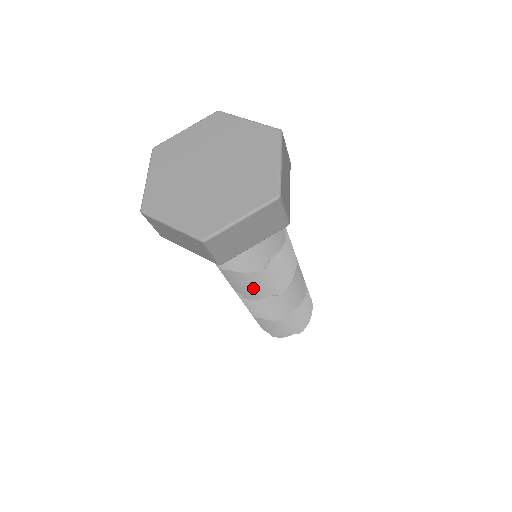
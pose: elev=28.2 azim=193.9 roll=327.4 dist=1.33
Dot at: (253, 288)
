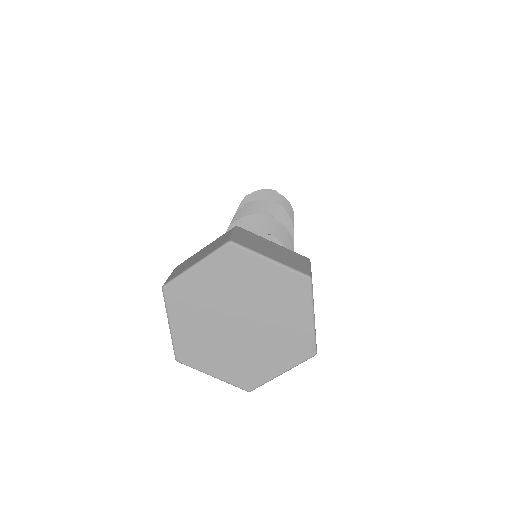
Dot at: occluded
